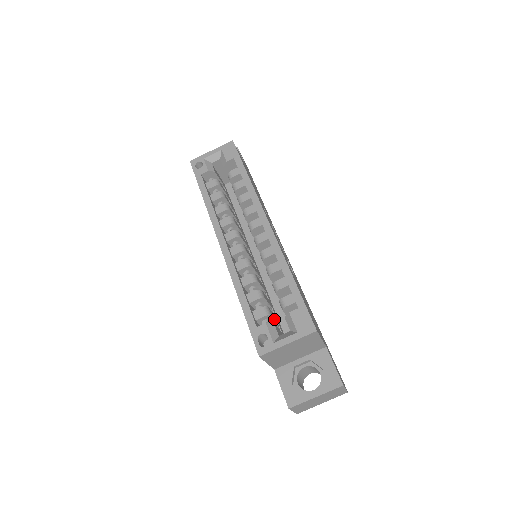
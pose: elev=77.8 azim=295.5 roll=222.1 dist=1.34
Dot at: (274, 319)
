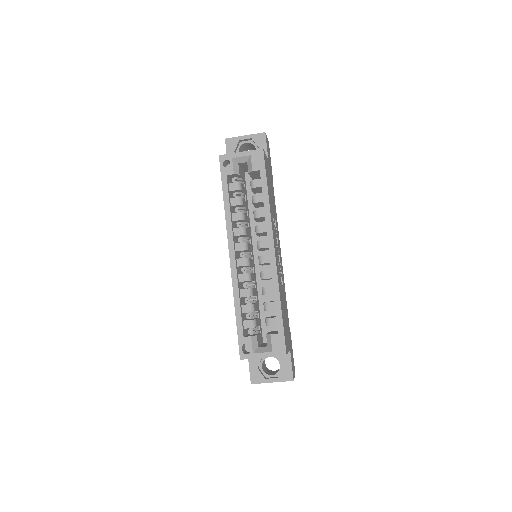
Dot at: (258, 327)
